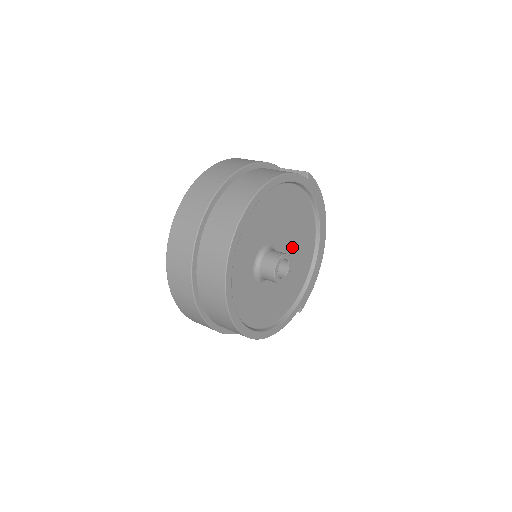
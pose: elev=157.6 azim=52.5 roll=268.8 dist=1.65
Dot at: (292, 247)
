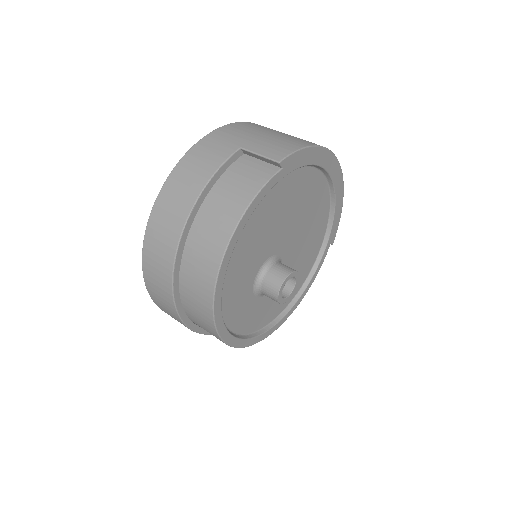
Dot at: (295, 225)
